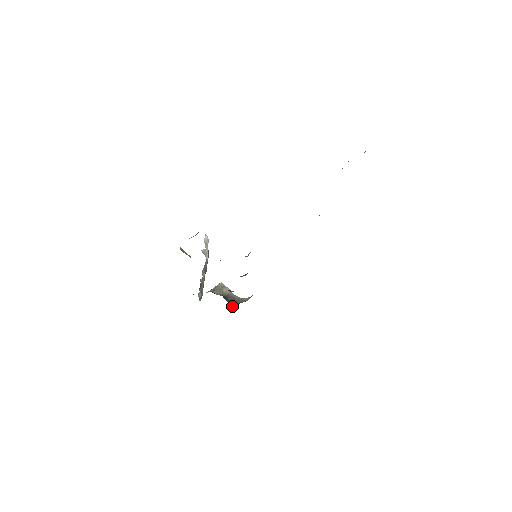
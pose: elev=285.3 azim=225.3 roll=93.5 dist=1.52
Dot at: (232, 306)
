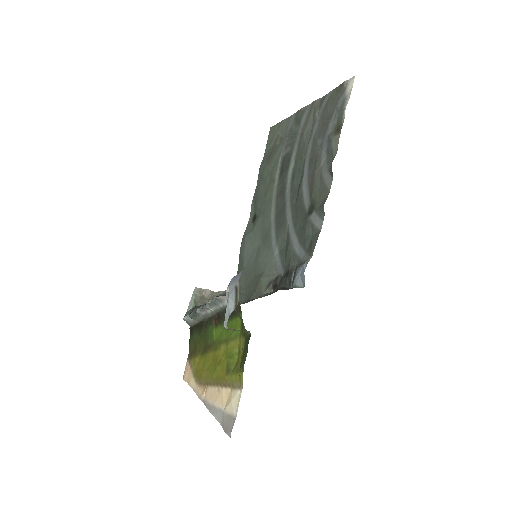
Dot at: occluded
